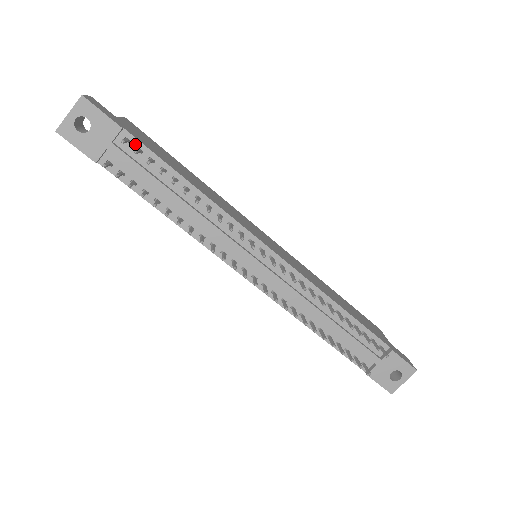
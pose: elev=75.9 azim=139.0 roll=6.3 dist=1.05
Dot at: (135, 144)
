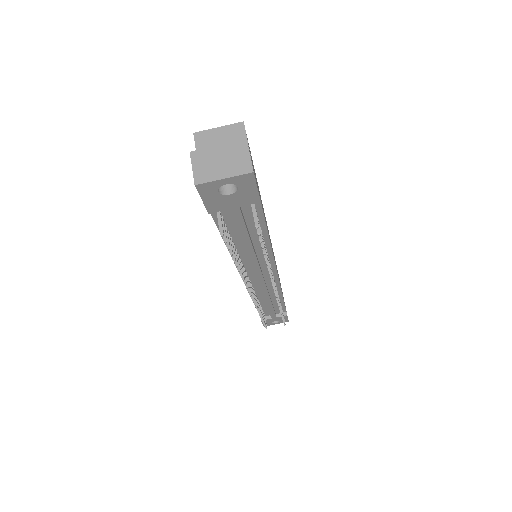
Dot at: (256, 207)
